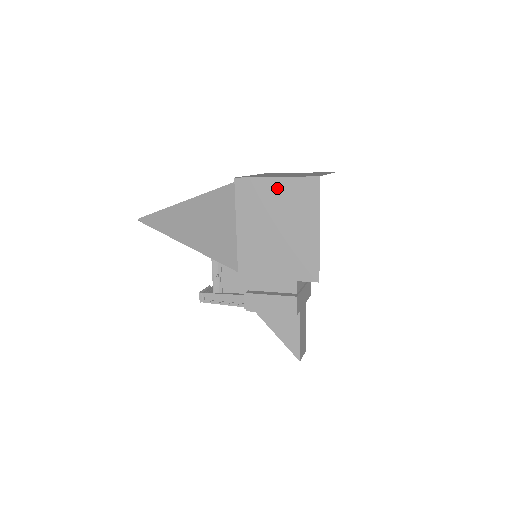
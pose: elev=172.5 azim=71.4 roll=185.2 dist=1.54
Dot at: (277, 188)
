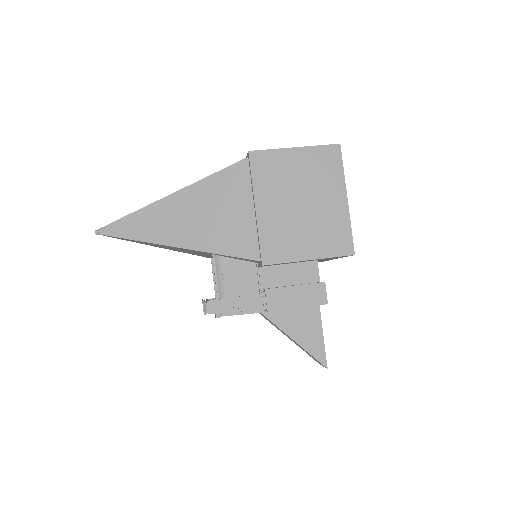
Dot at: (298, 159)
